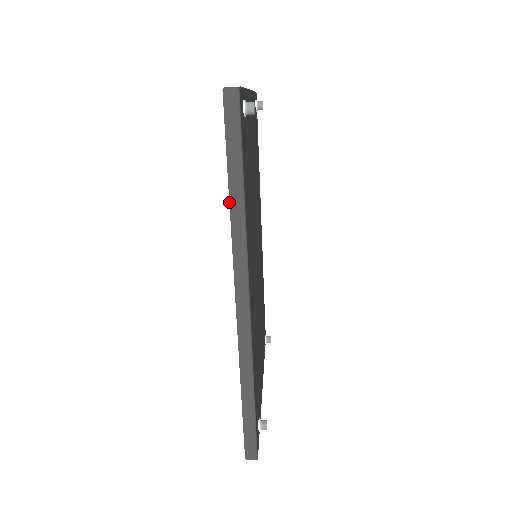
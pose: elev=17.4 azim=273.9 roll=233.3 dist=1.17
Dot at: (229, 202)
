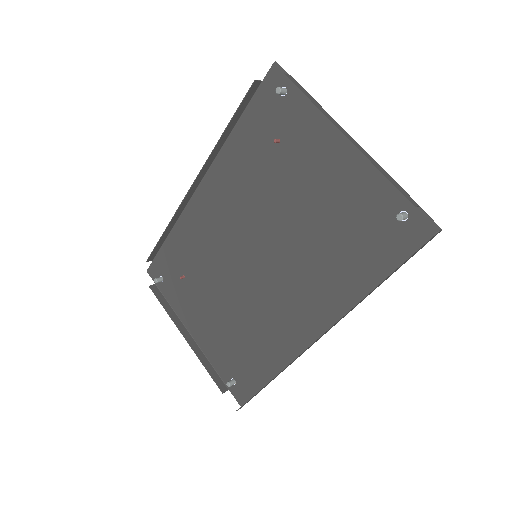
Dot at: (370, 292)
